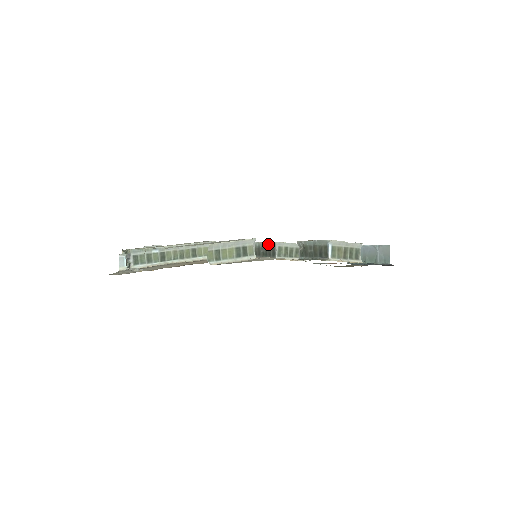
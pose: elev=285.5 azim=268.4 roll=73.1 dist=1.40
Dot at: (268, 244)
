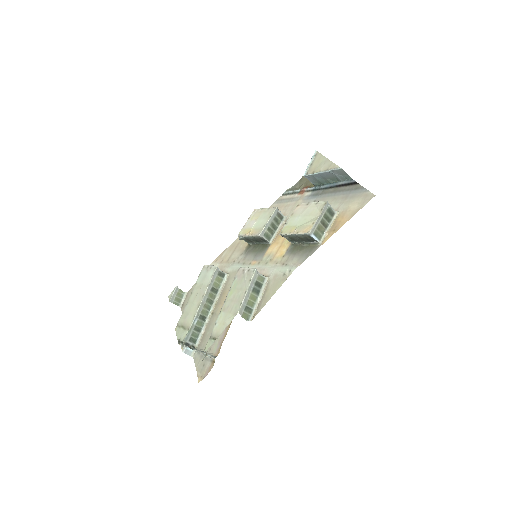
Dot at: (253, 237)
